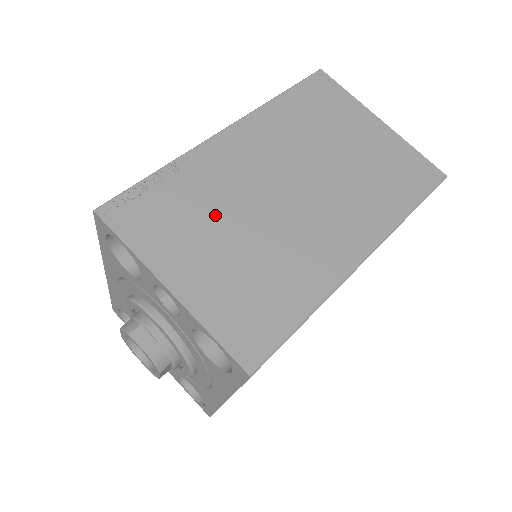
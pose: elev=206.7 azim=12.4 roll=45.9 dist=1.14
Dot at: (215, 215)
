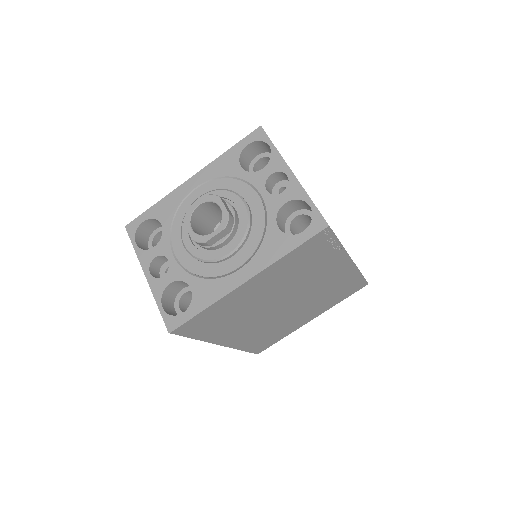
Dot at: occluded
